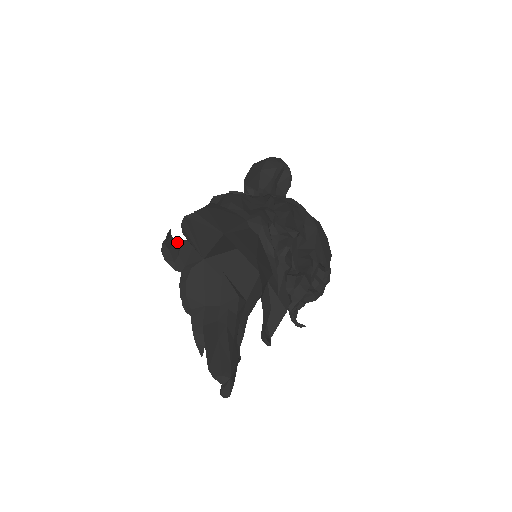
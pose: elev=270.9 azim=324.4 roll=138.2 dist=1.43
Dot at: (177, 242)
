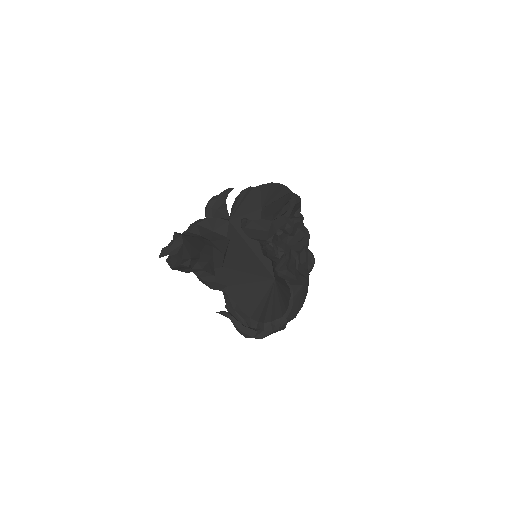
Dot at: (225, 203)
